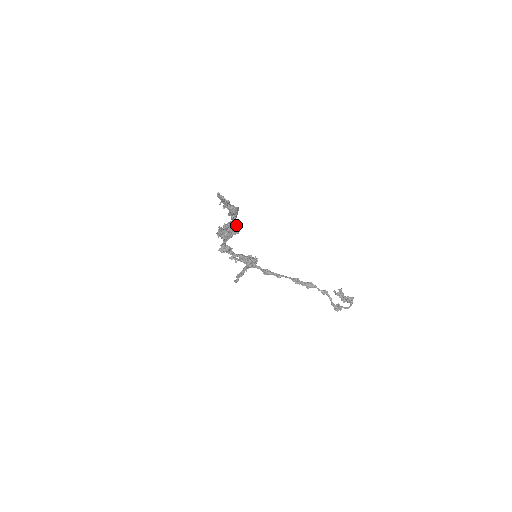
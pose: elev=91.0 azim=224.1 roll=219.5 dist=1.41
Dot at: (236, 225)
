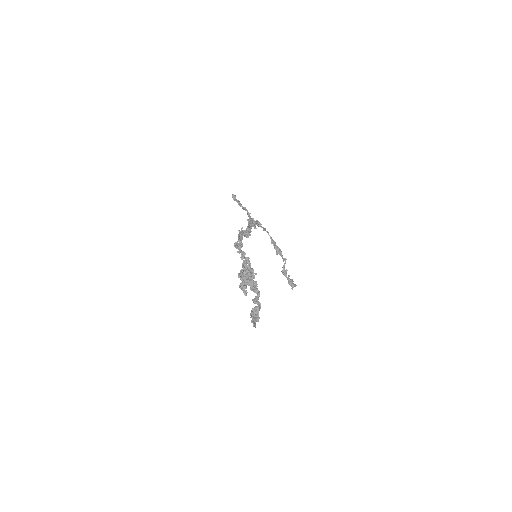
Dot at: occluded
